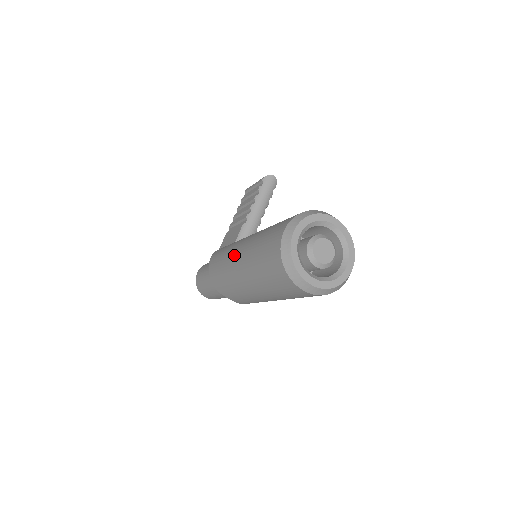
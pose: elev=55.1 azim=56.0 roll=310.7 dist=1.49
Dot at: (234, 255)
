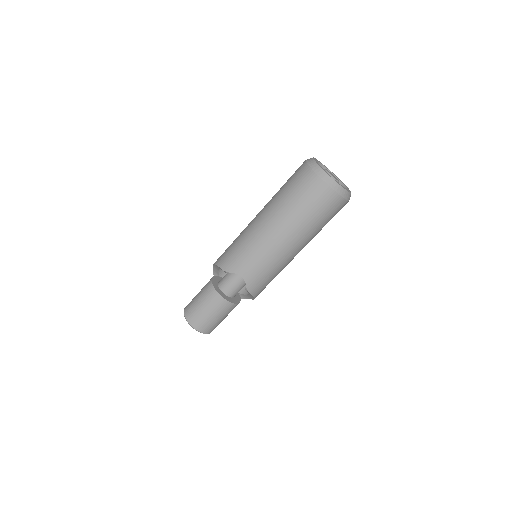
Dot at: (251, 221)
